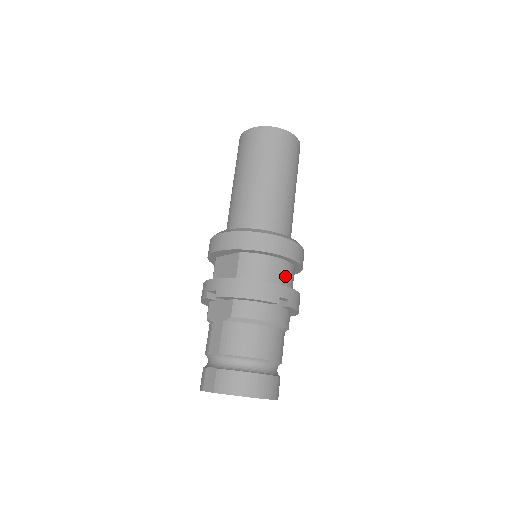
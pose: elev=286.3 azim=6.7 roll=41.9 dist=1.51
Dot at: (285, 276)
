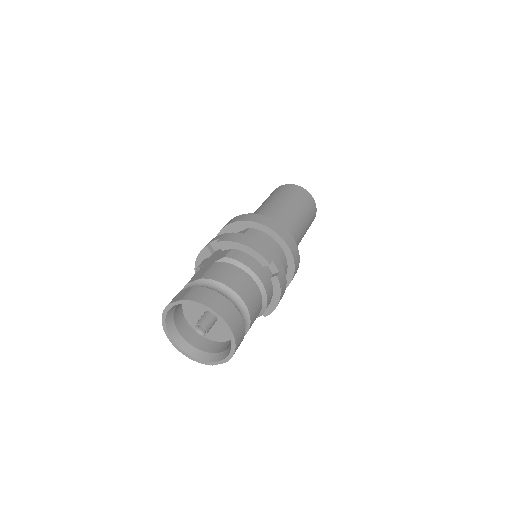
Dot at: occluded
